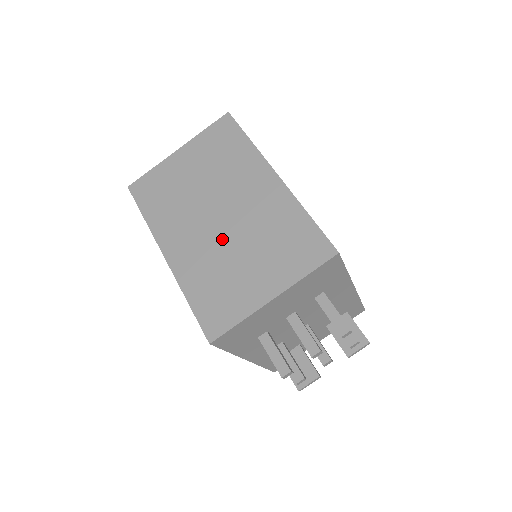
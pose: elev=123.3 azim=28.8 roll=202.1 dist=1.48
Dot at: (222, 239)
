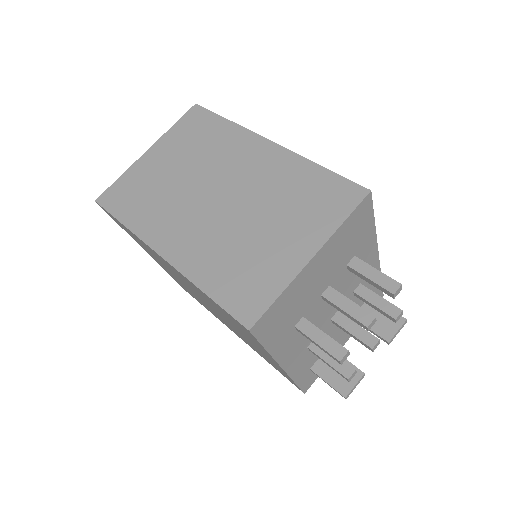
Dot at: (228, 217)
